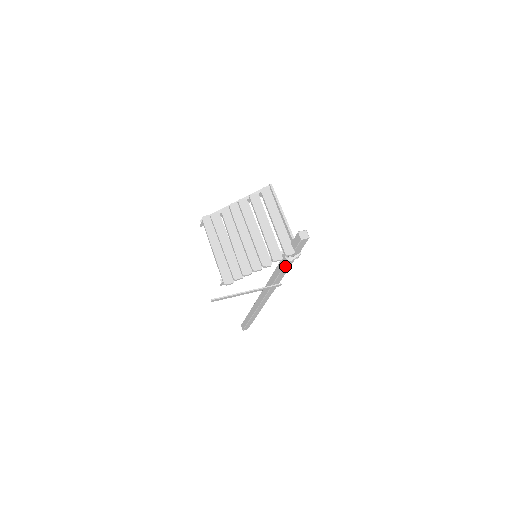
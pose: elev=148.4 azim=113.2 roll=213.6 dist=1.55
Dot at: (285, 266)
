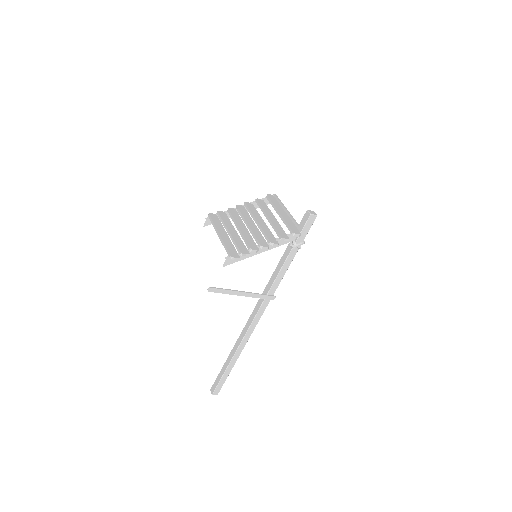
Dot at: (286, 261)
